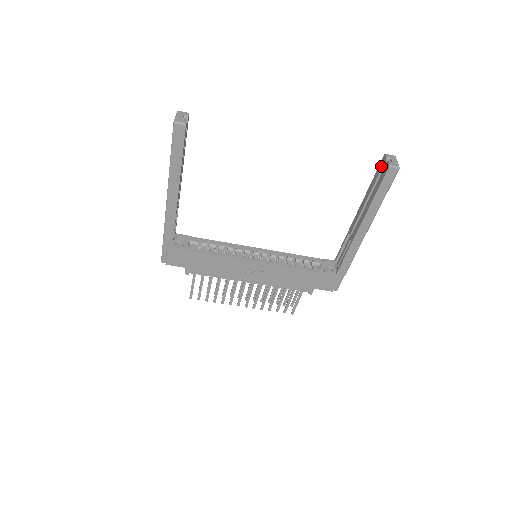
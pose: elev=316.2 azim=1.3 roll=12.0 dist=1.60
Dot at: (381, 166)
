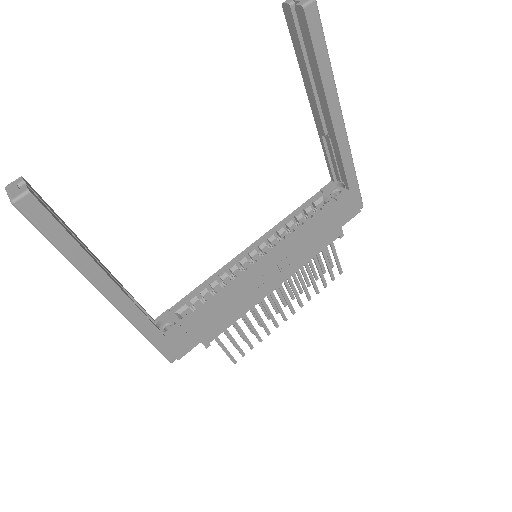
Dot at: (291, 22)
